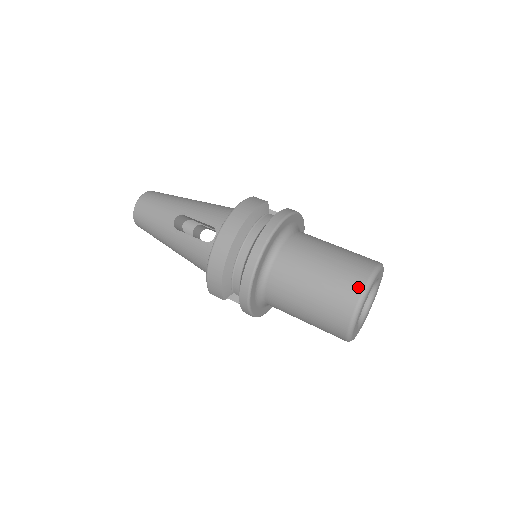
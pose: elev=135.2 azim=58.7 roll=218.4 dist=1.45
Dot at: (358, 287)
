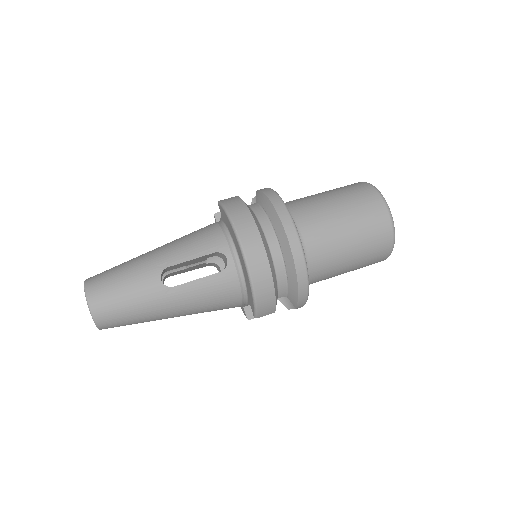
Dot at: (380, 204)
